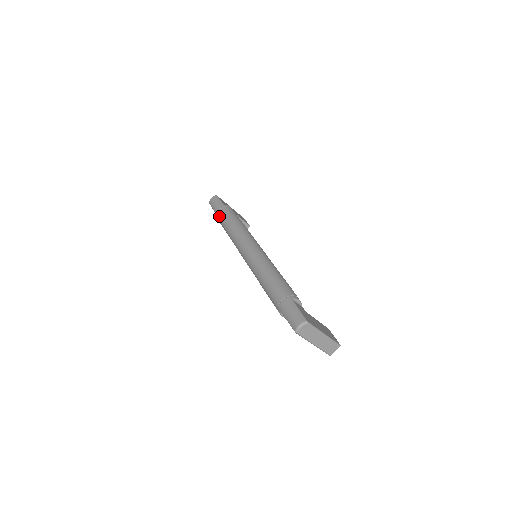
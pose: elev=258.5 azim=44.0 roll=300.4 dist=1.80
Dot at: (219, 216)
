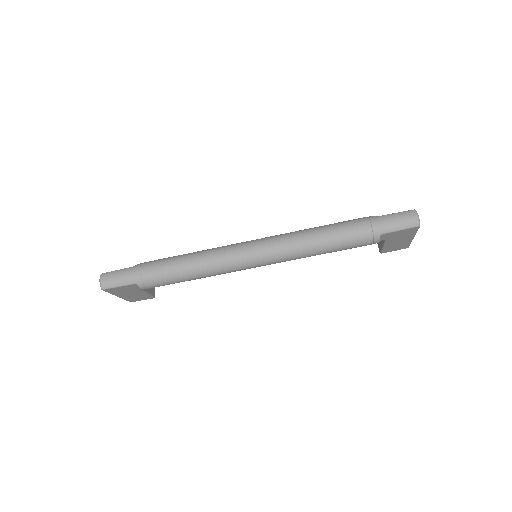
Dot at: (152, 276)
